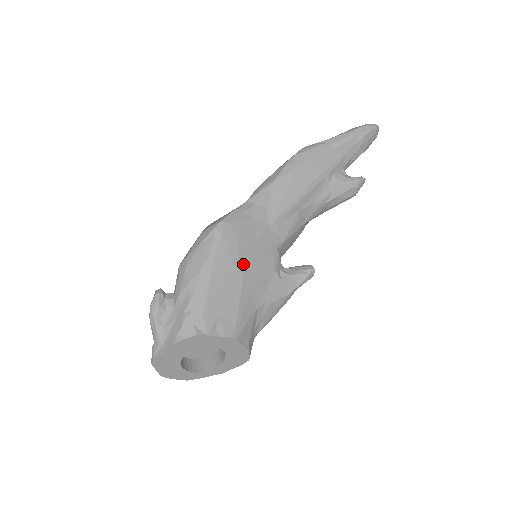
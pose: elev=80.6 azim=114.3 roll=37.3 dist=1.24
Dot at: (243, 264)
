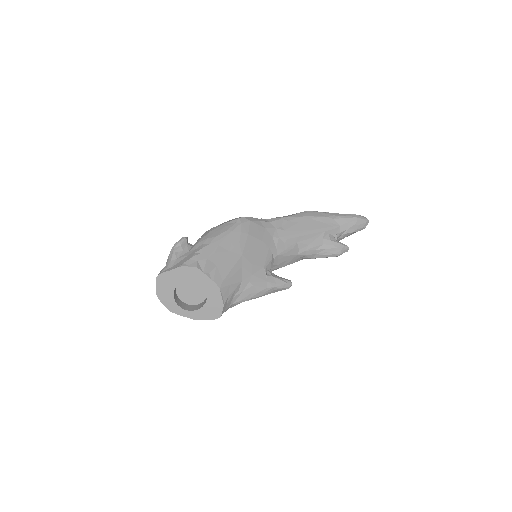
Dot at: (246, 247)
